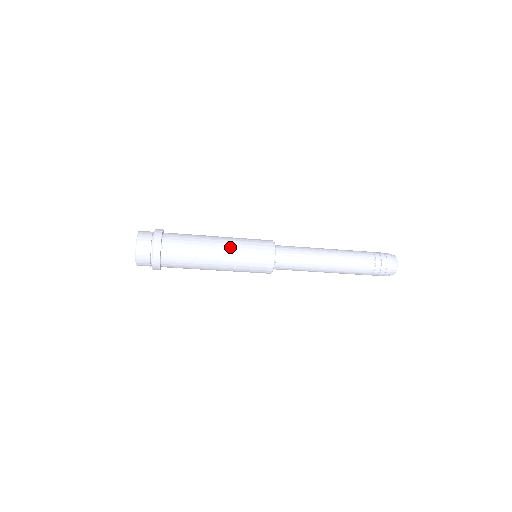
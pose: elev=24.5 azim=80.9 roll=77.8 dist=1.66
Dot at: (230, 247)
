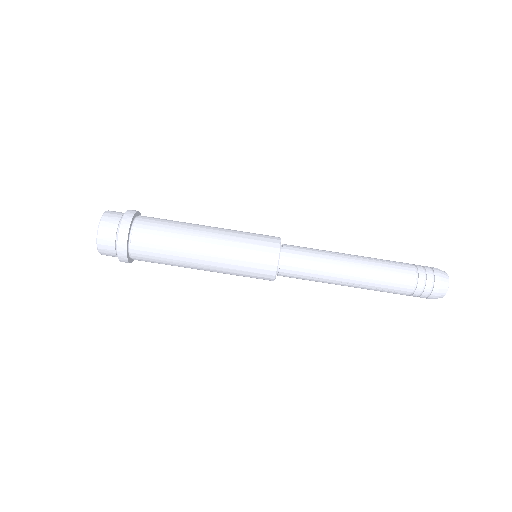
Dot at: (223, 228)
